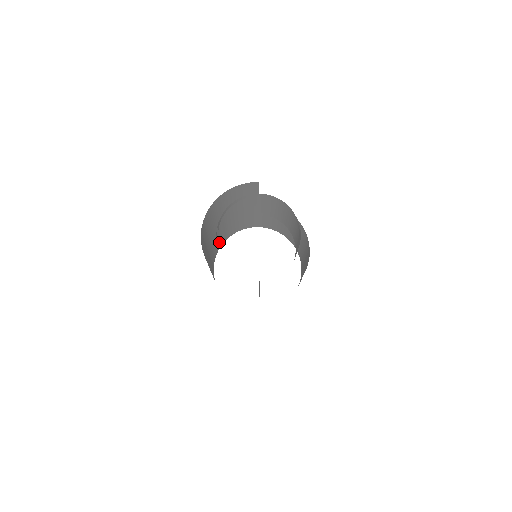
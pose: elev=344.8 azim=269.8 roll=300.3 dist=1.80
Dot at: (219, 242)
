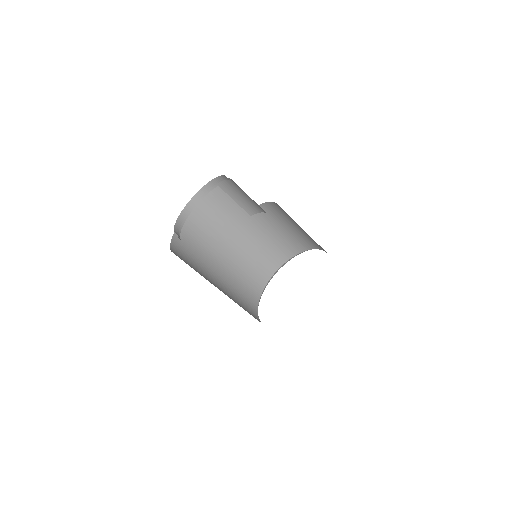
Dot at: (258, 272)
